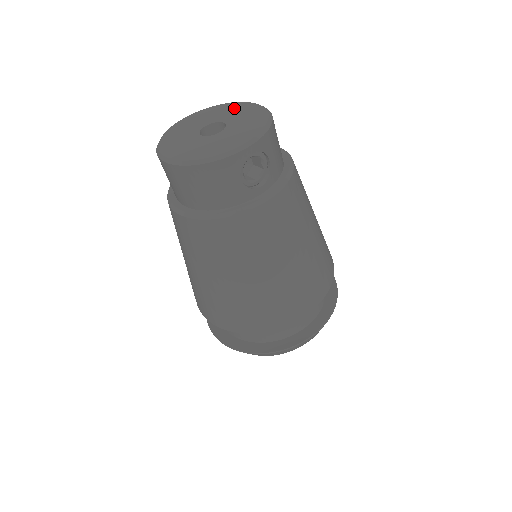
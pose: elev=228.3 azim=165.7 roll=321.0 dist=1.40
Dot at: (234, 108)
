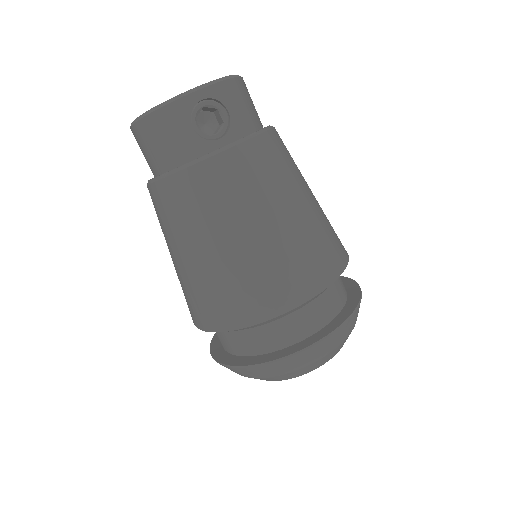
Dot at: occluded
